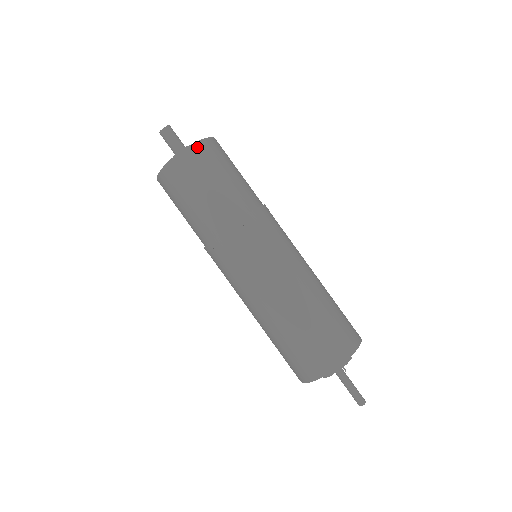
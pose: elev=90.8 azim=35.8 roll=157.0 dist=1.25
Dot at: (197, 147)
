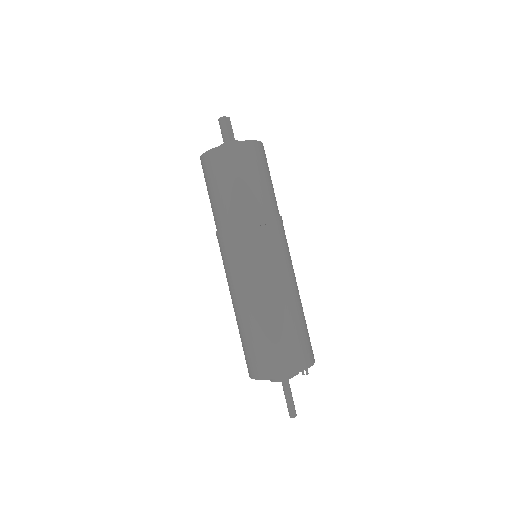
Dot at: (263, 146)
